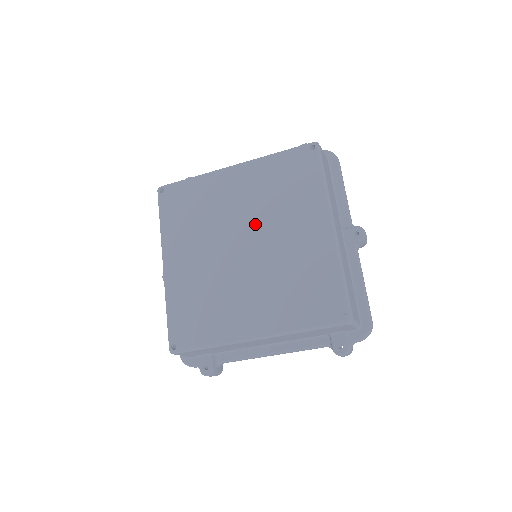
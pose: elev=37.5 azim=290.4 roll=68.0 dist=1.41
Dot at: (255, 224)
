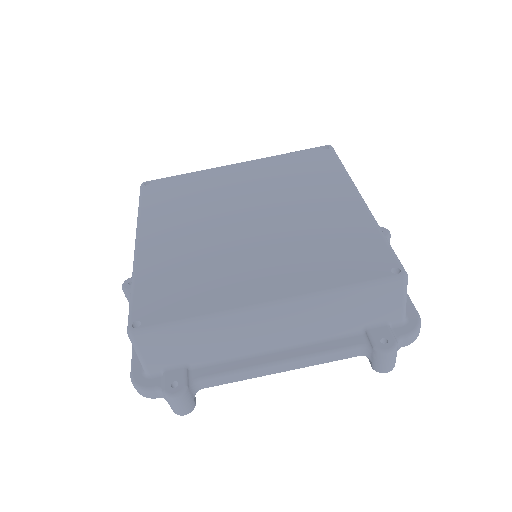
Dot at: (264, 201)
